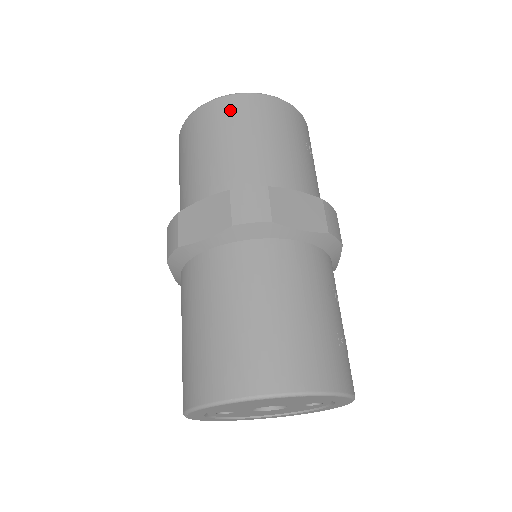
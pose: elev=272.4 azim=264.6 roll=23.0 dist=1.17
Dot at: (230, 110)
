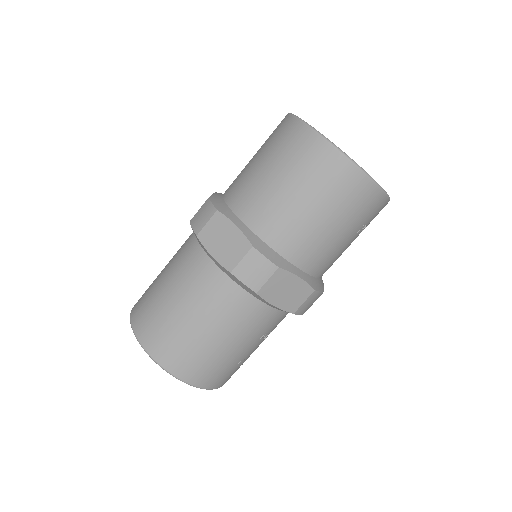
Dot at: (325, 168)
